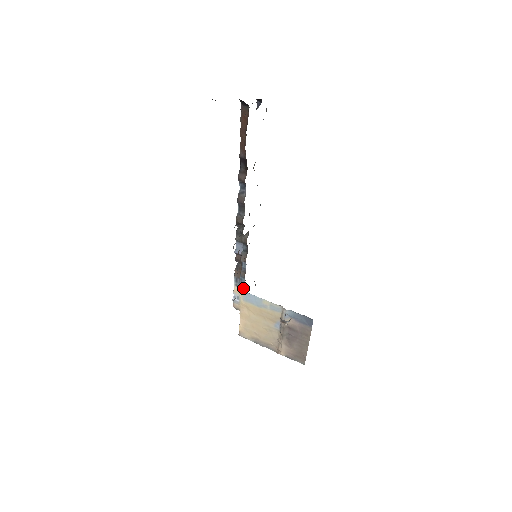
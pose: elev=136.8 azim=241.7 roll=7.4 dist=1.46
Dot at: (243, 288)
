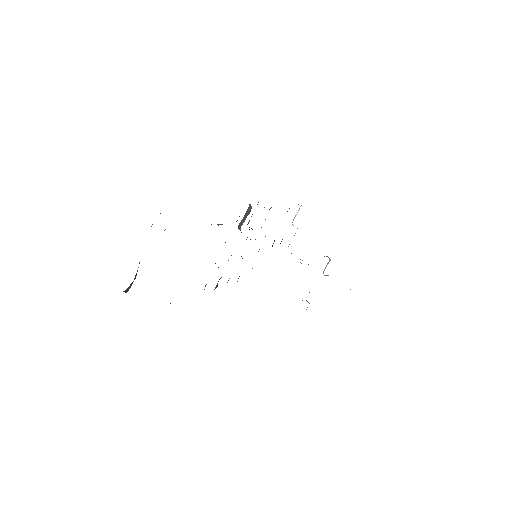
Dot at: occluded
